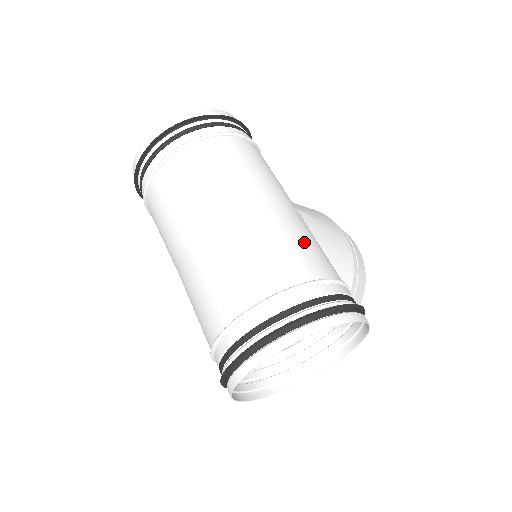
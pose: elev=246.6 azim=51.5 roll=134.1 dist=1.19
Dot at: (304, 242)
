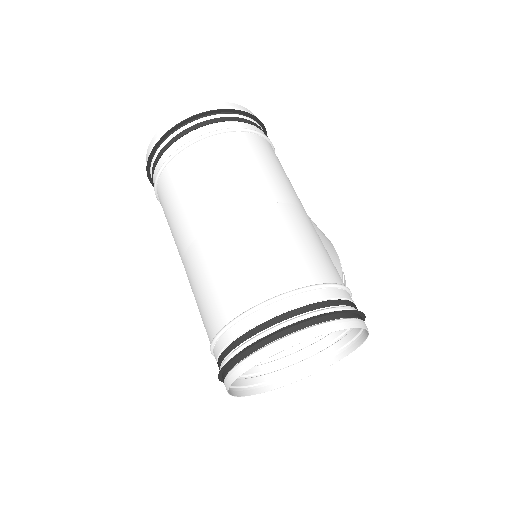
Dot at: (319, 247)
